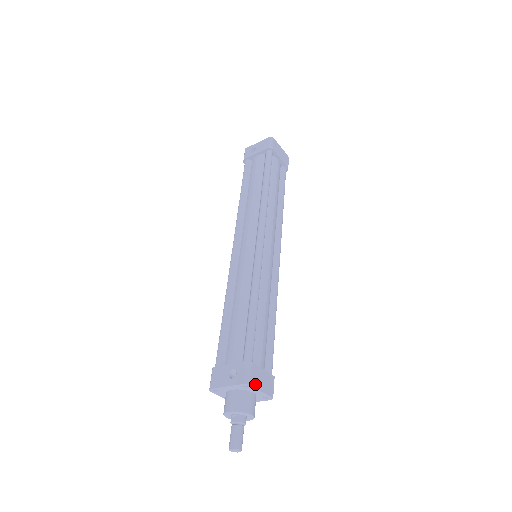
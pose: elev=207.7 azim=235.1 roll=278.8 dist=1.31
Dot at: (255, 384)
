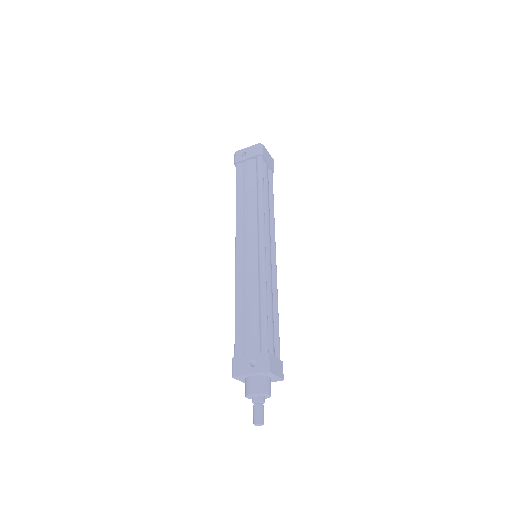
Dot at: (273, 371)
